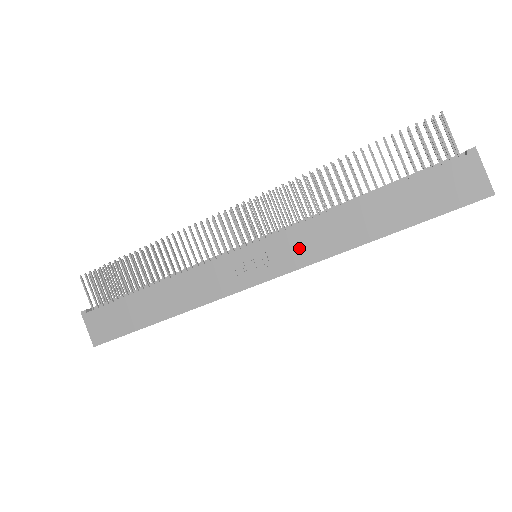
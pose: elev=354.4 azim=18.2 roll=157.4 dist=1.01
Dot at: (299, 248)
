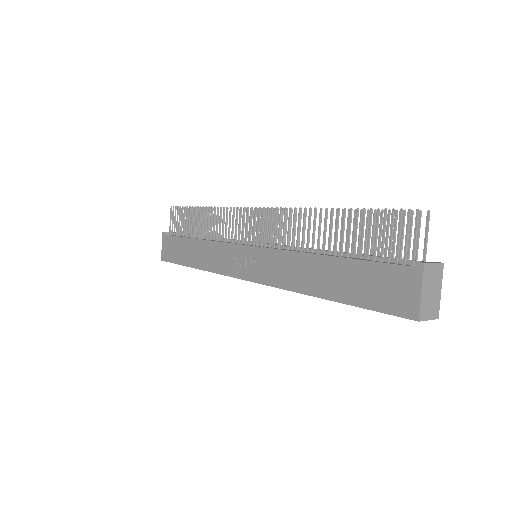
Dot at: (273, 269)
